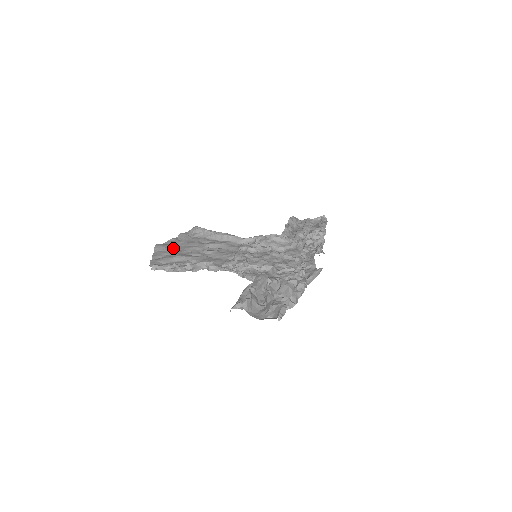
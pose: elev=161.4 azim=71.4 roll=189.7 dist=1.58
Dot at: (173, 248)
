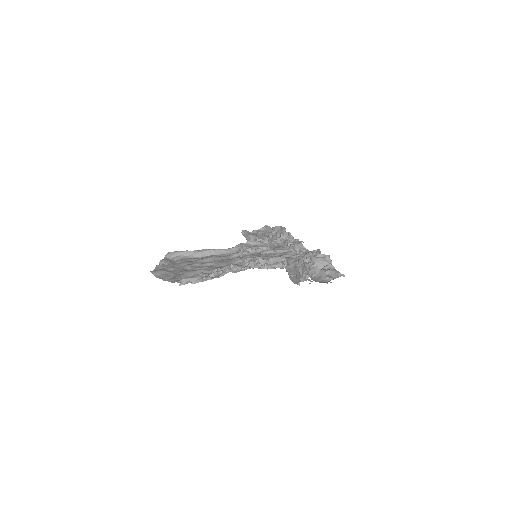
Dot at: (171, 270)
